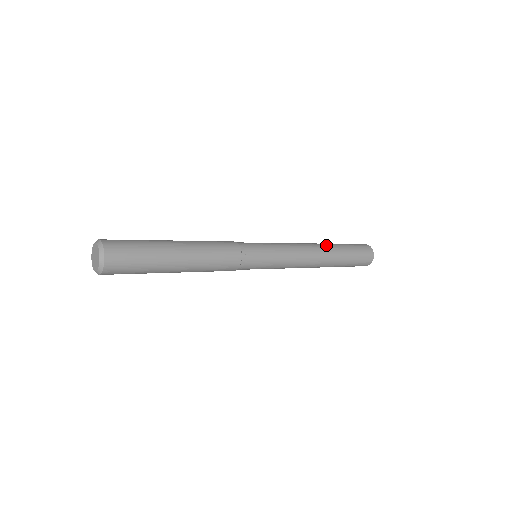
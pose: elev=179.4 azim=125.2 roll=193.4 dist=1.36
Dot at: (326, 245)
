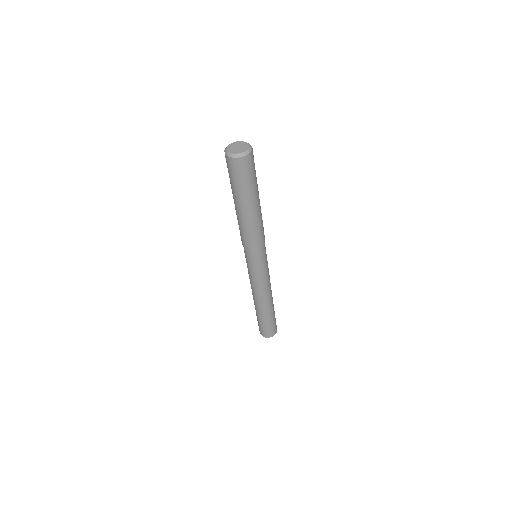
Dot at: occluded
